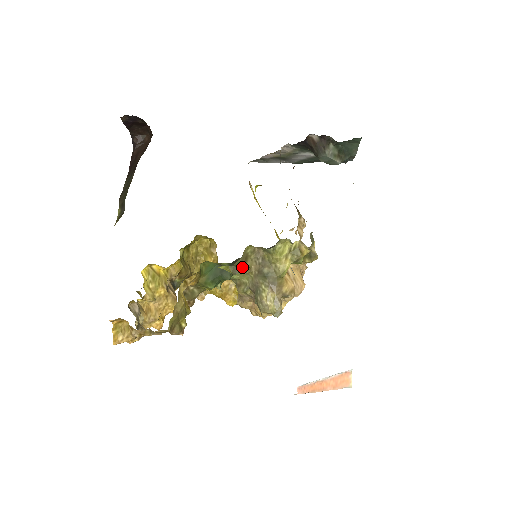
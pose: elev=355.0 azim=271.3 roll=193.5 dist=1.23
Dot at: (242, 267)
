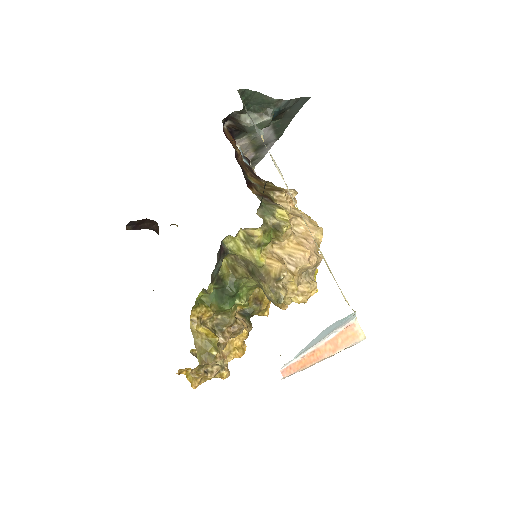
Dot at: (239, 277)
